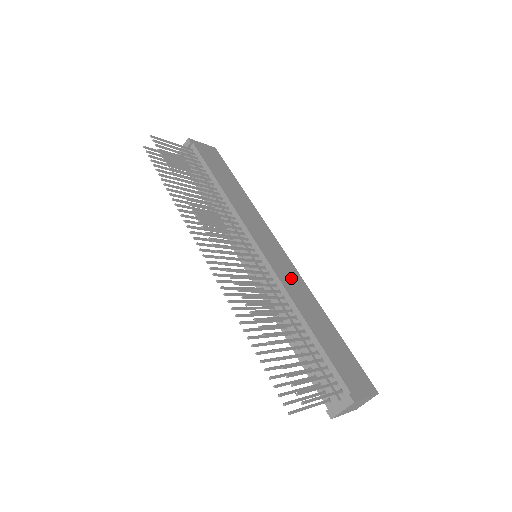
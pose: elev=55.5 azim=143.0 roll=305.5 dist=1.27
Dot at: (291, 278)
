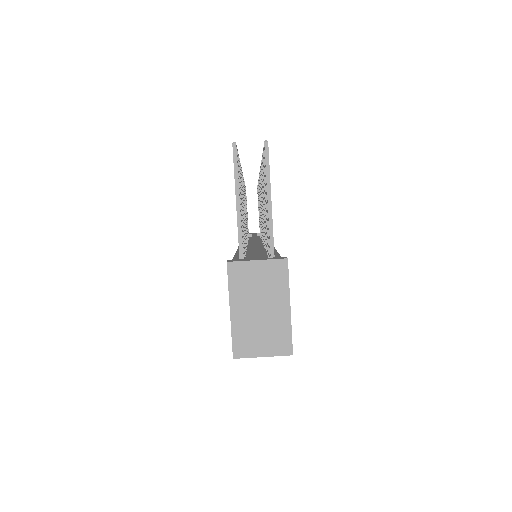
Dot at: occluded
